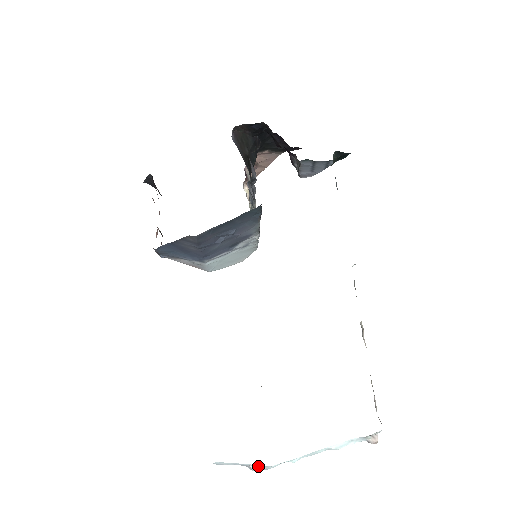
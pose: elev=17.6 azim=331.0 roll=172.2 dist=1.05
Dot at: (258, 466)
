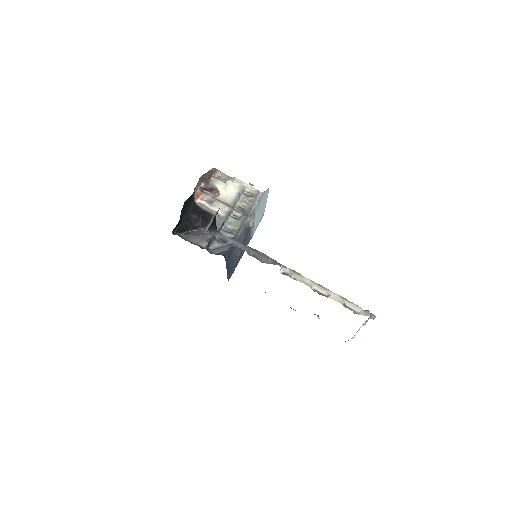
Dot at: occluded
